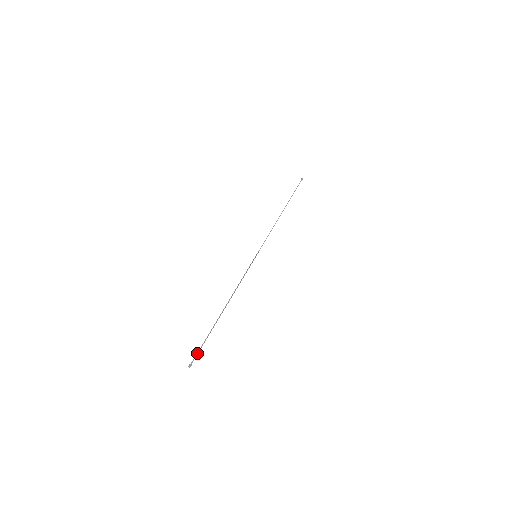
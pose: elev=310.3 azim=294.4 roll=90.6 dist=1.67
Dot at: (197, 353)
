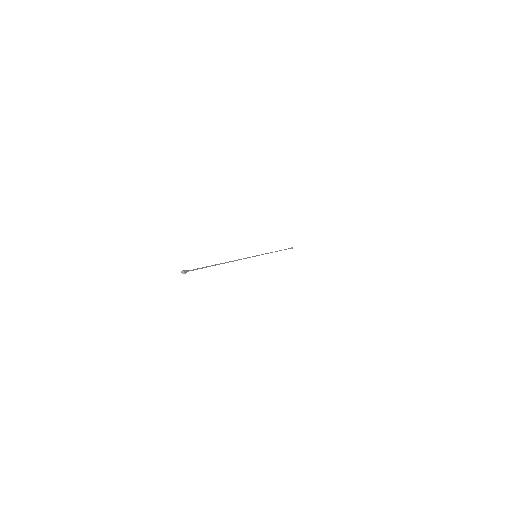
Dot at: (193, 269)
